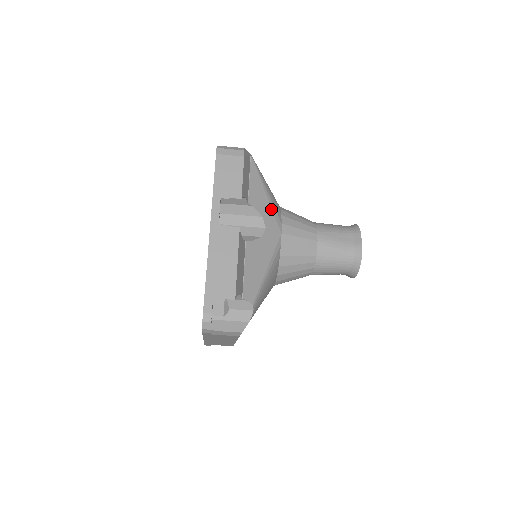
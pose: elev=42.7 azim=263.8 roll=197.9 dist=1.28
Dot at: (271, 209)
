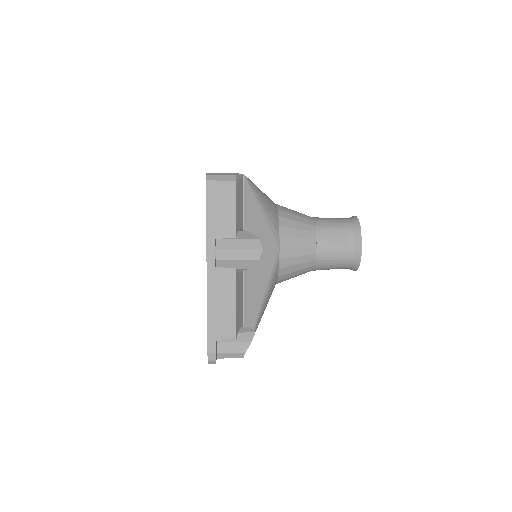
Dot at: (268, 226)
